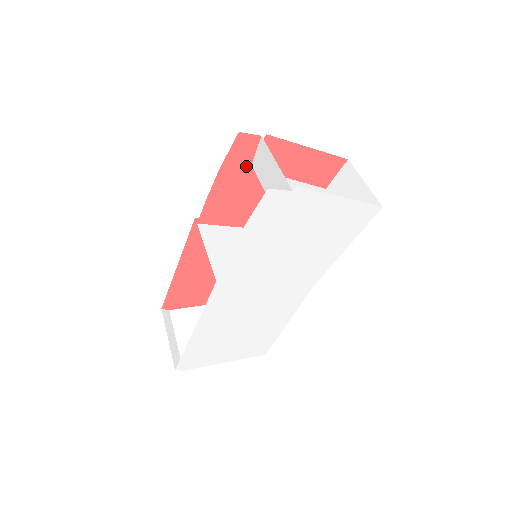
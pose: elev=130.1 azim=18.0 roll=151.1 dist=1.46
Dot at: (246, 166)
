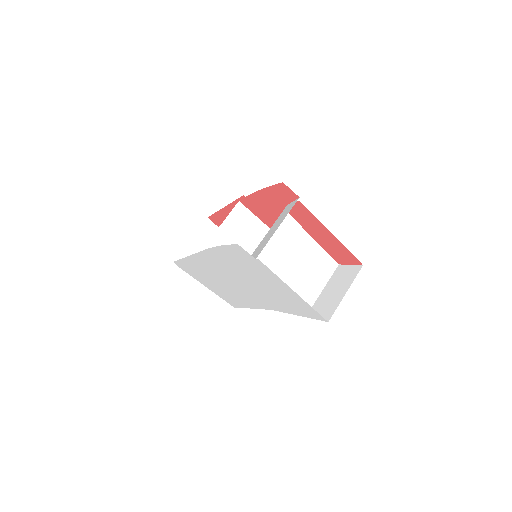
Dot at: (283, 202)
